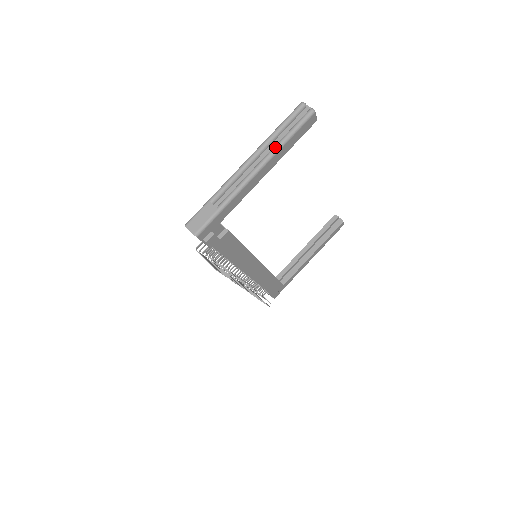
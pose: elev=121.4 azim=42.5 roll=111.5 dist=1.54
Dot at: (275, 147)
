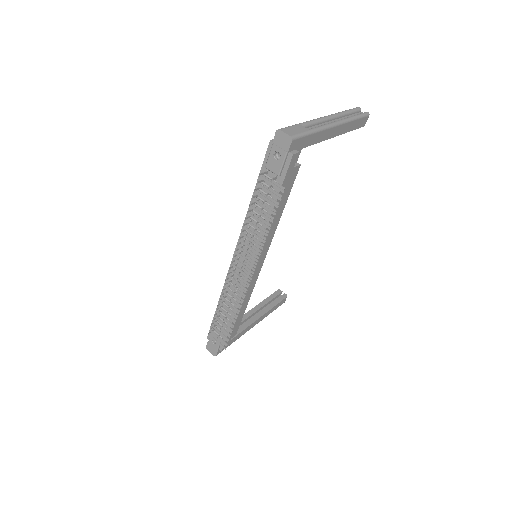
Dot at: (348, 117)
